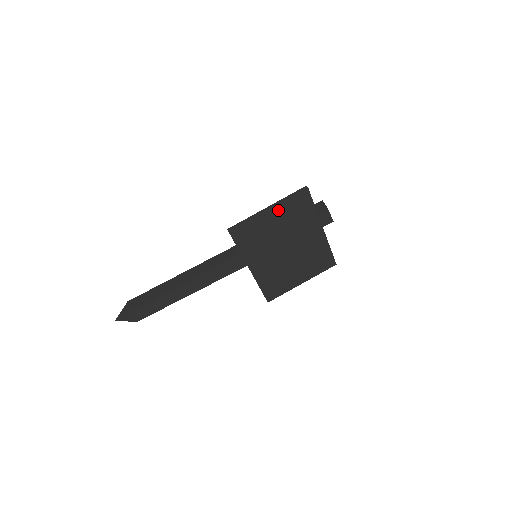
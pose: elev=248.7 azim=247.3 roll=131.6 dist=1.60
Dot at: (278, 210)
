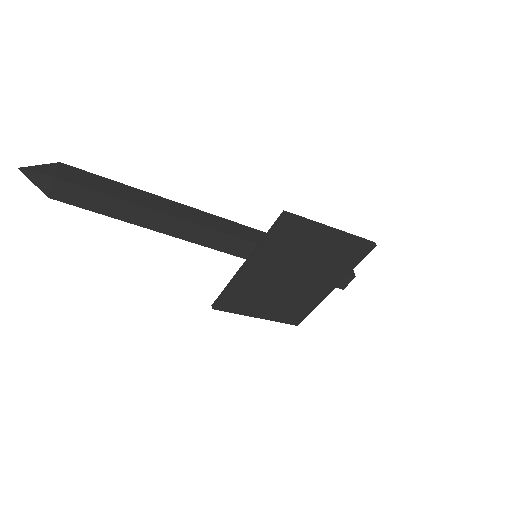
Dot at: (337, 240)
